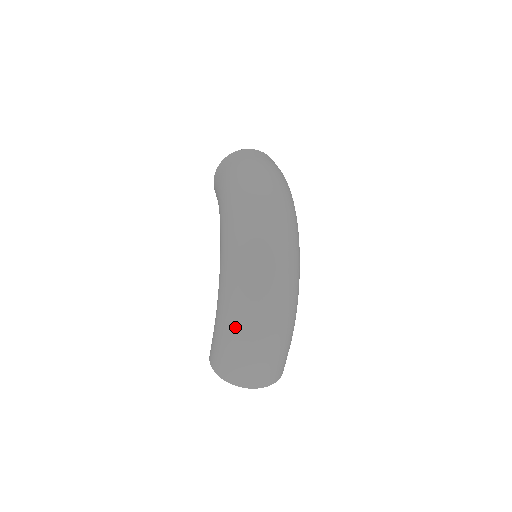
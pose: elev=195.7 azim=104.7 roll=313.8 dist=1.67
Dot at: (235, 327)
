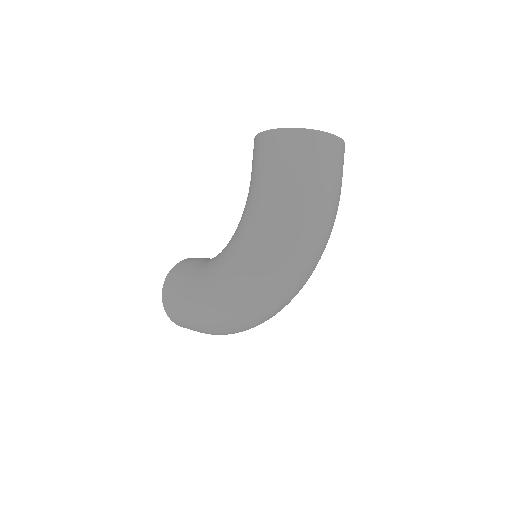
Dot at: (203, 325)
